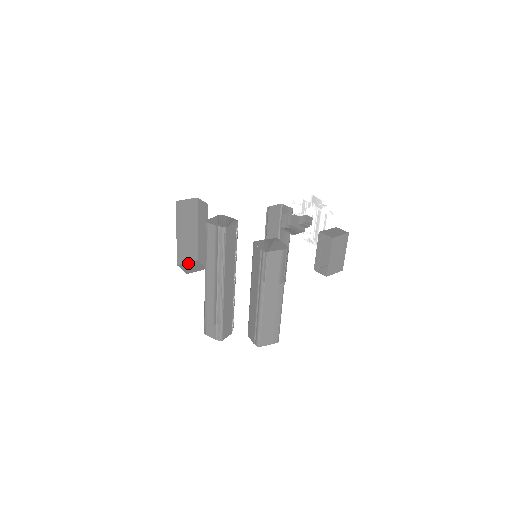
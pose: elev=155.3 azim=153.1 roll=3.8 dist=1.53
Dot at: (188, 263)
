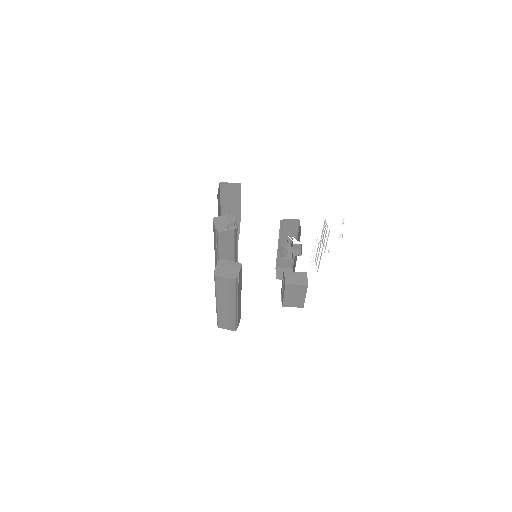
Dot at: occluded
